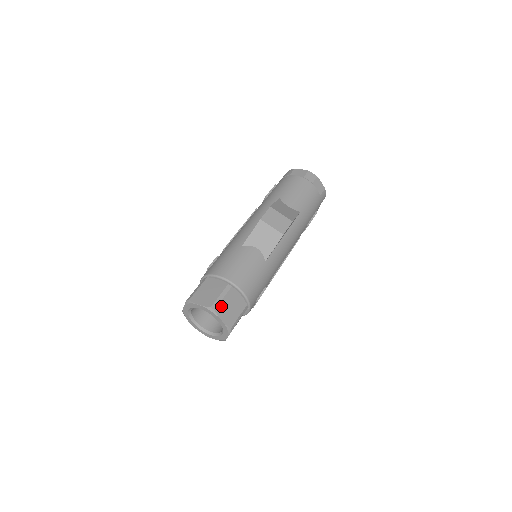
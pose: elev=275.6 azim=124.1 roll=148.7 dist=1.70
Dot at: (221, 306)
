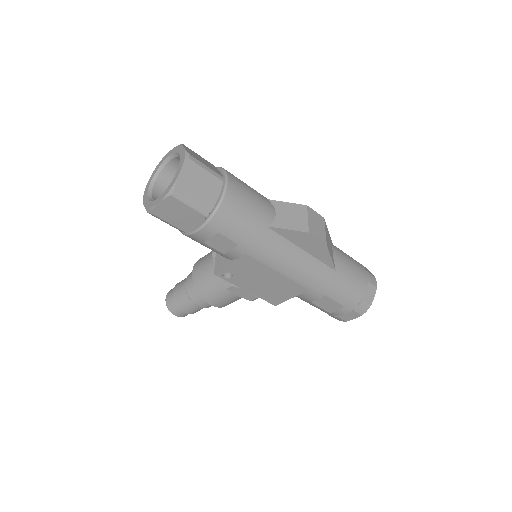
Dot at: (196, 168)
